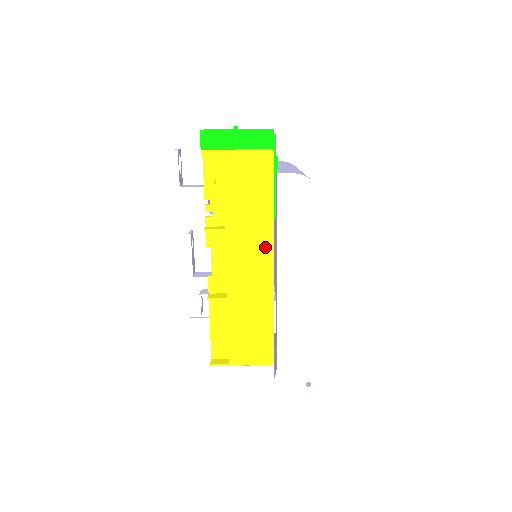
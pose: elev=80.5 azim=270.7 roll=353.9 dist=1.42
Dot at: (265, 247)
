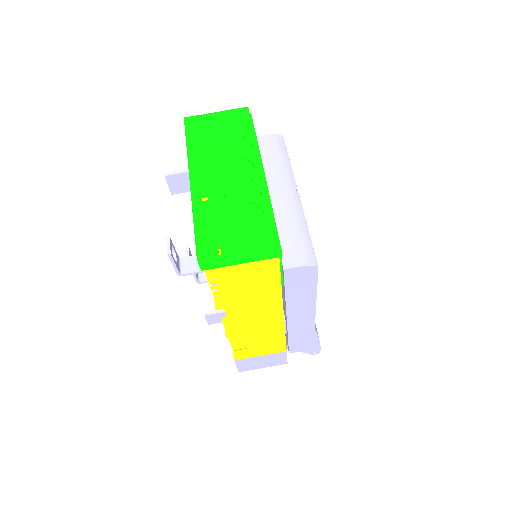
Dot at: (275, 307)
